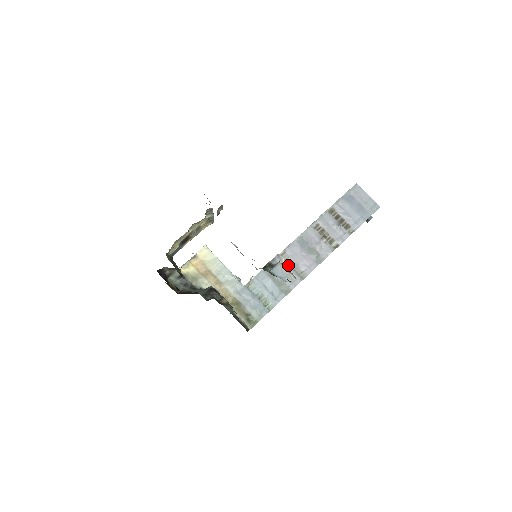
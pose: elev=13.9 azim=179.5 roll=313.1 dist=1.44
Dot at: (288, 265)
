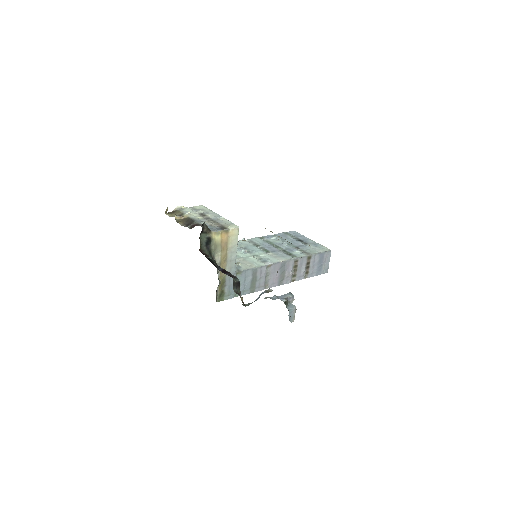
Dot at: (266, 275)
